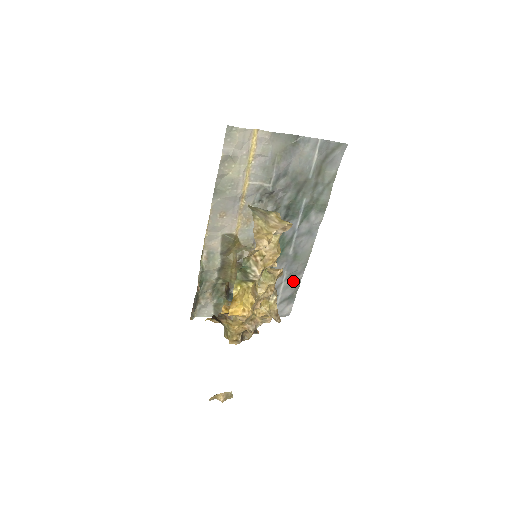
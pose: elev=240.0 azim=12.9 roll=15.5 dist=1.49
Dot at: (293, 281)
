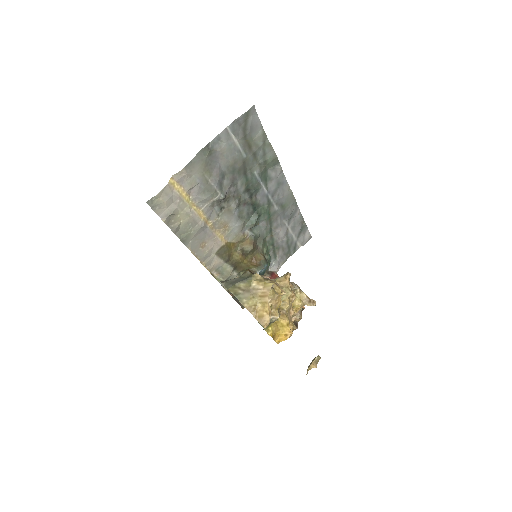
Dot at: (295, 219)
